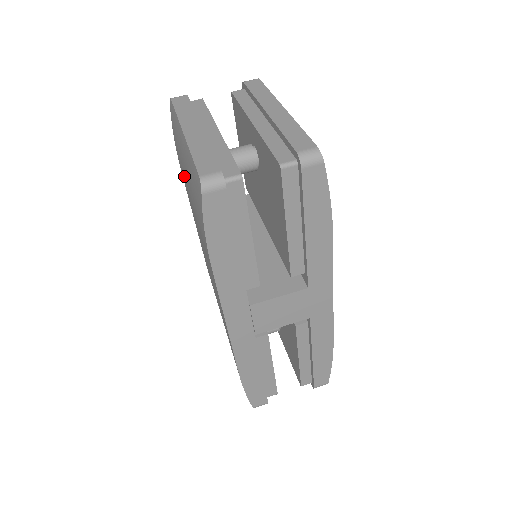
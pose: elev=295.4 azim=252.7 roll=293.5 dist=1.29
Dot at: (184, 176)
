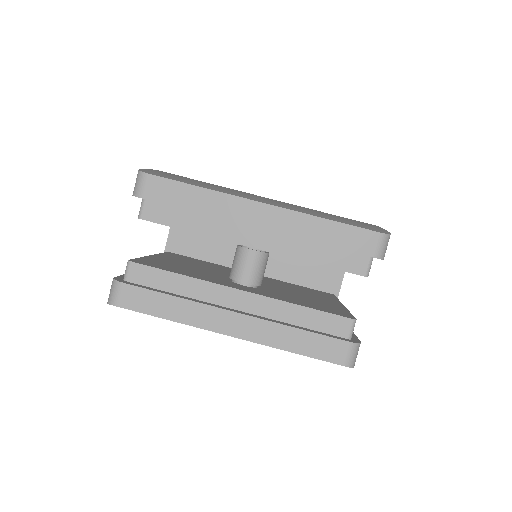
Dot at: occluded
